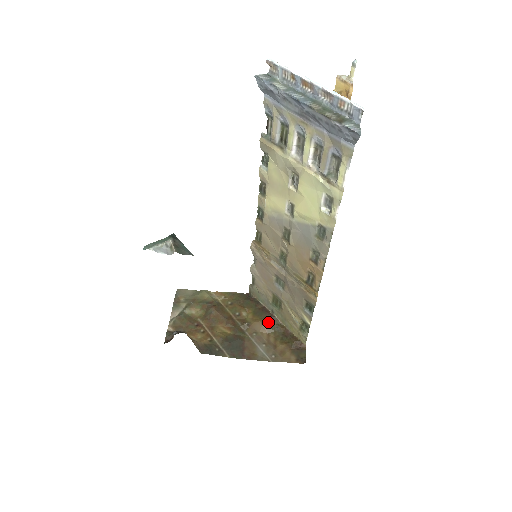
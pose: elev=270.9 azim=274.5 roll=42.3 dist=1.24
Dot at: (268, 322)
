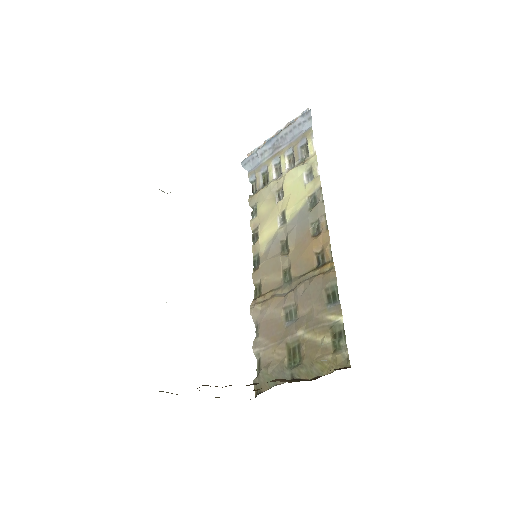
Dot at: occluded
